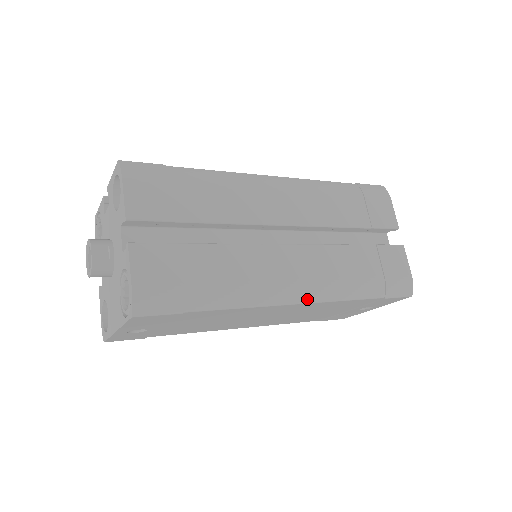
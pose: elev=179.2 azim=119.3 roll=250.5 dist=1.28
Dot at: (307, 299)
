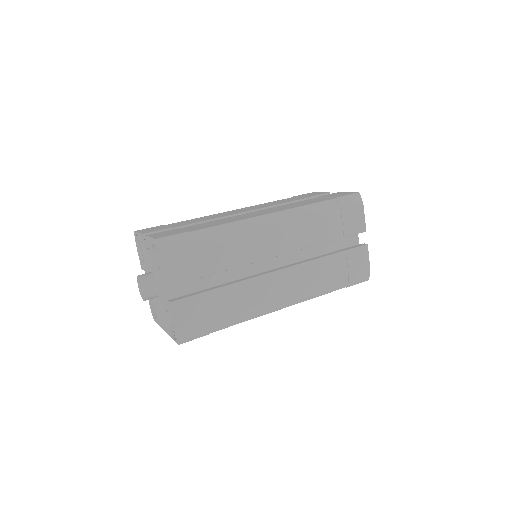
Dot at: (290, 304)
